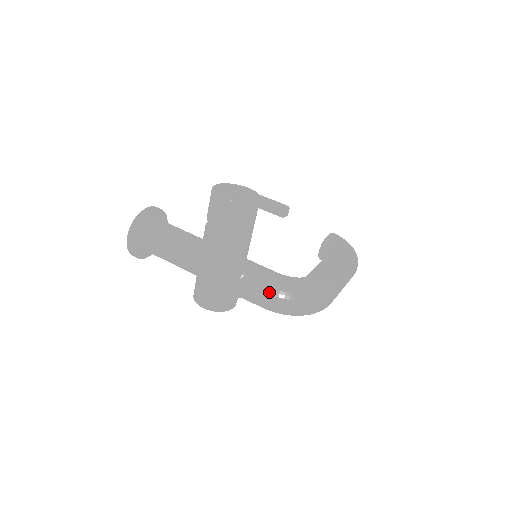
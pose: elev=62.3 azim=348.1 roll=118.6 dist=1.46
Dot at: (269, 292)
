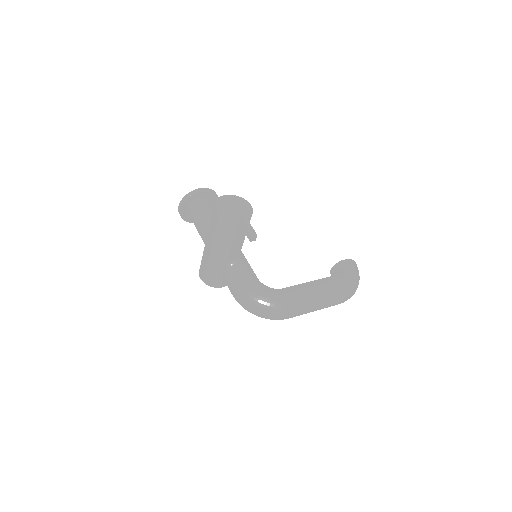
Dot at: (237, 289)
